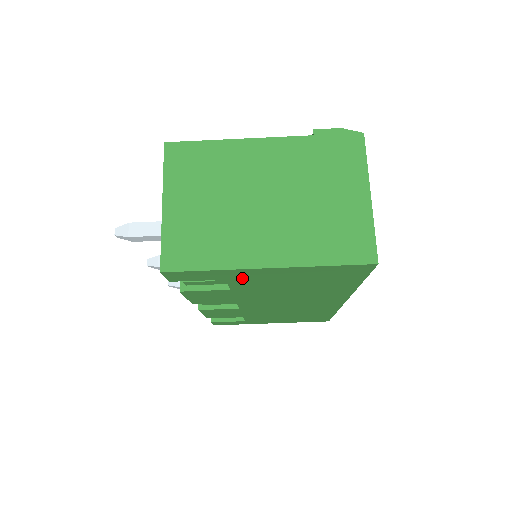
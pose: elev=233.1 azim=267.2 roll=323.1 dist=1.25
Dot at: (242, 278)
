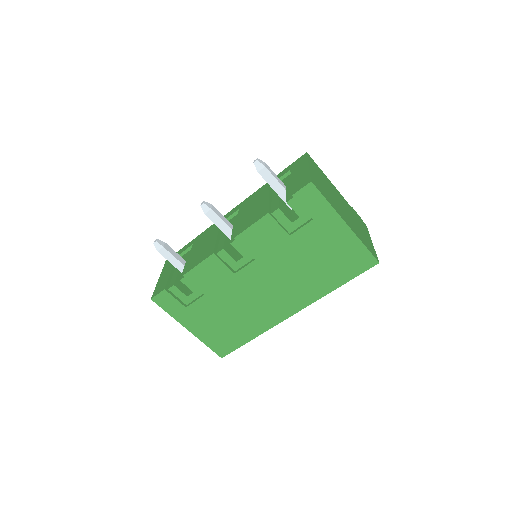
Dot at: (320, 225)
